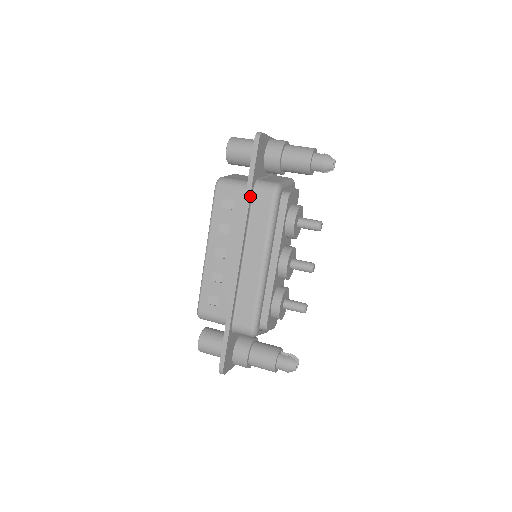
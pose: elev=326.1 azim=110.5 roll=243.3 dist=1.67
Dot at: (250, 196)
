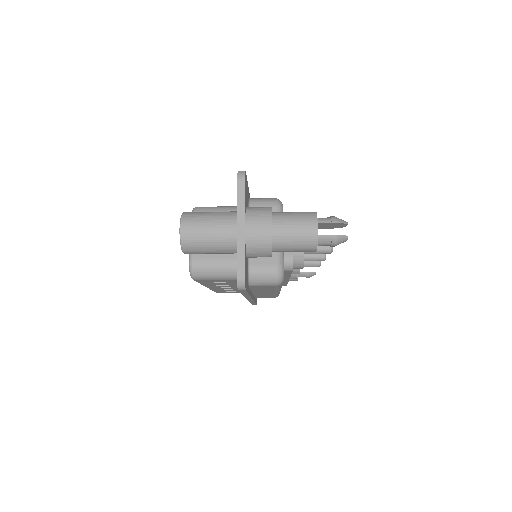
Dot at: occluded
